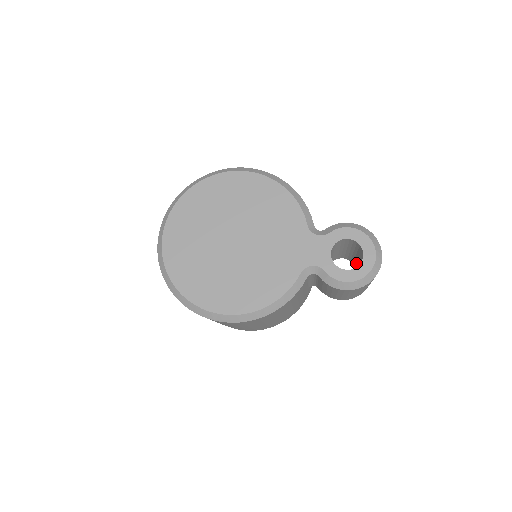
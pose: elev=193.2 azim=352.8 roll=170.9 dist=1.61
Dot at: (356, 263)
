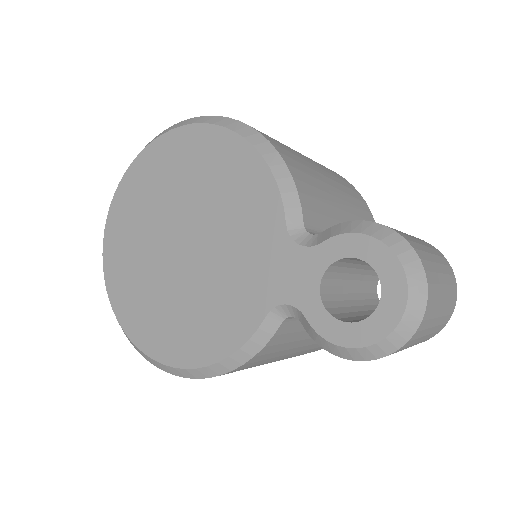
Dot at: occluded
